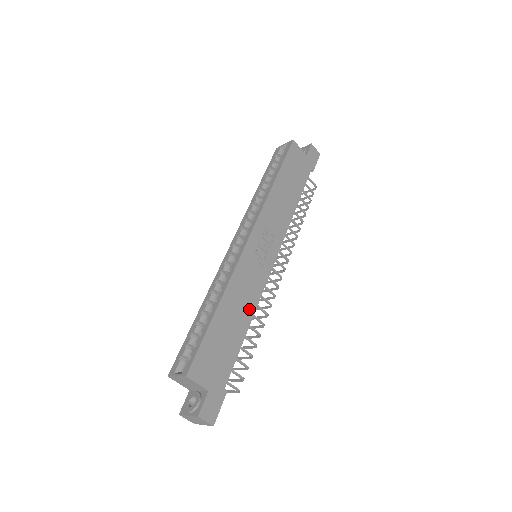
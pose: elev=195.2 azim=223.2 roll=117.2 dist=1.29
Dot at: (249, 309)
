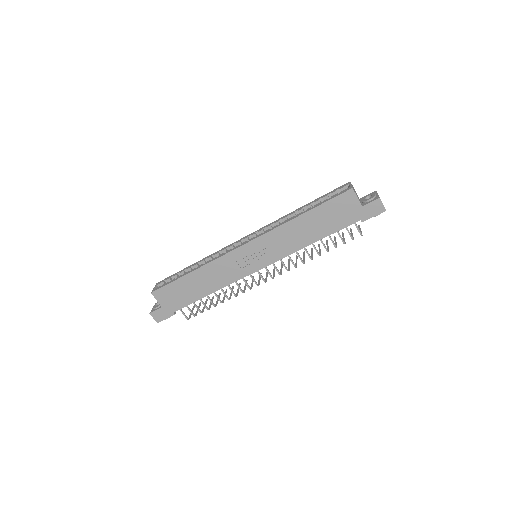
Dot at: (216, 285)
